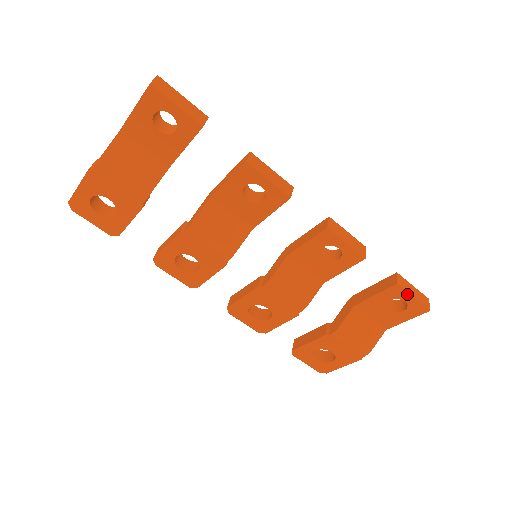
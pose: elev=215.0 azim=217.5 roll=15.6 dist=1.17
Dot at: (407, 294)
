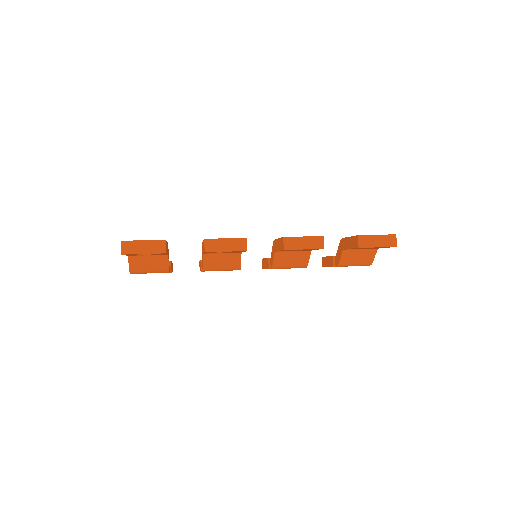
Dot at: (371, 247)
